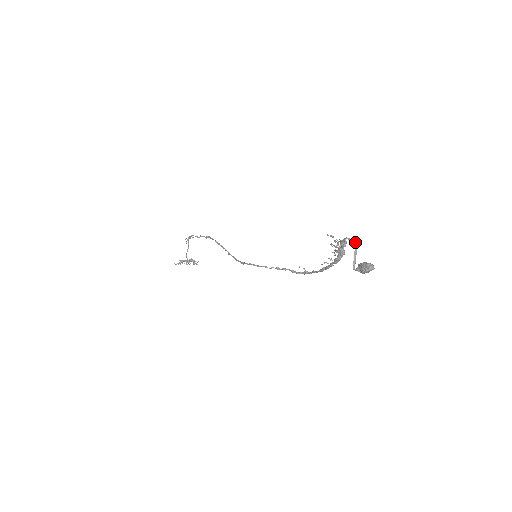
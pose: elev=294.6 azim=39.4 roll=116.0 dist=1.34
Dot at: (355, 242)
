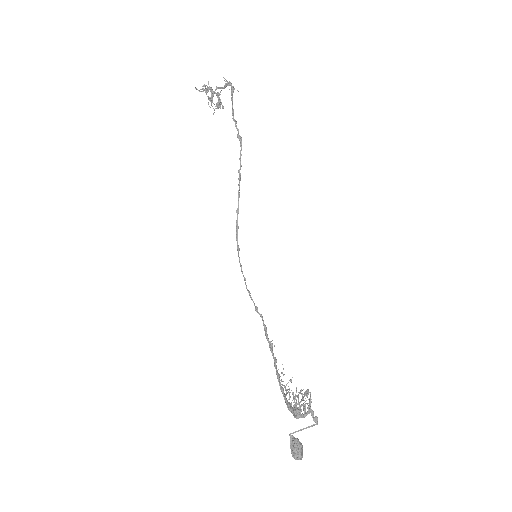
Dot at: (314, 424)
